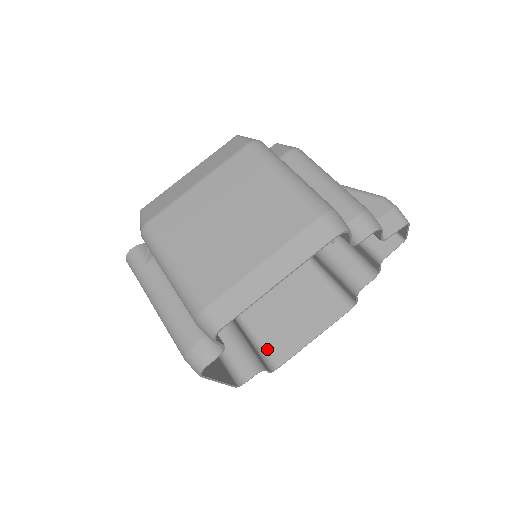
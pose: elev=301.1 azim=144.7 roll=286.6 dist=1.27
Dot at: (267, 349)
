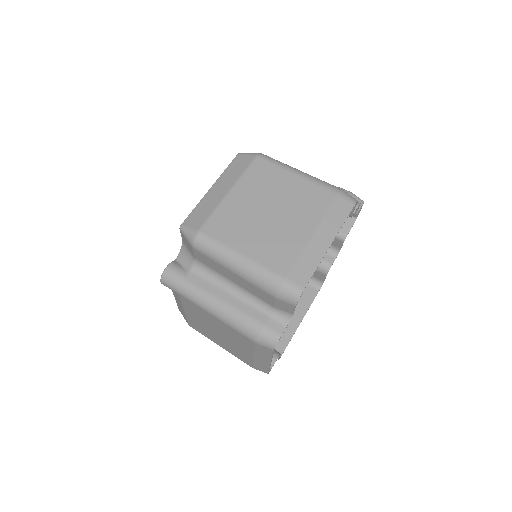
Dot at: occluded
